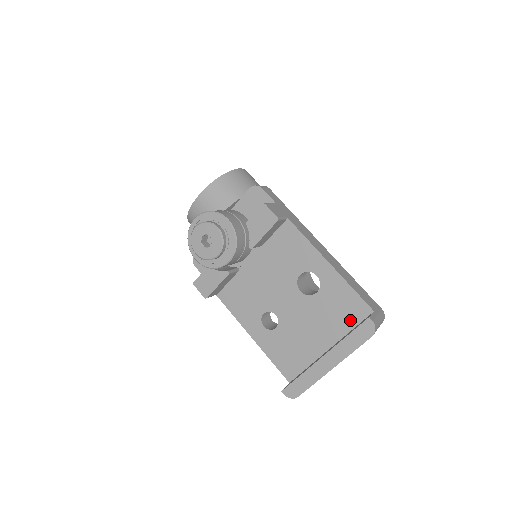
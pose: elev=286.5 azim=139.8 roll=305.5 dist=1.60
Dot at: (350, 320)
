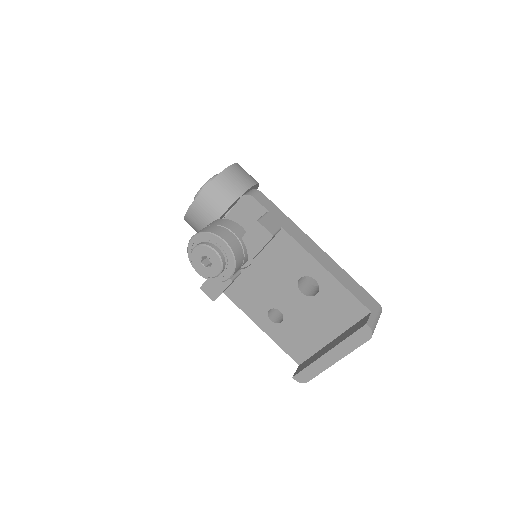
Dot at: (349, 318)
